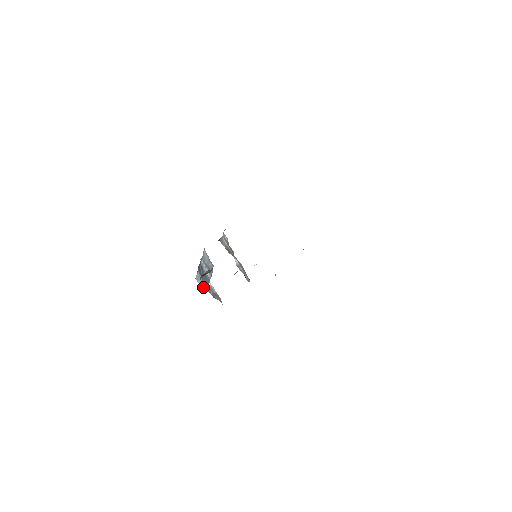
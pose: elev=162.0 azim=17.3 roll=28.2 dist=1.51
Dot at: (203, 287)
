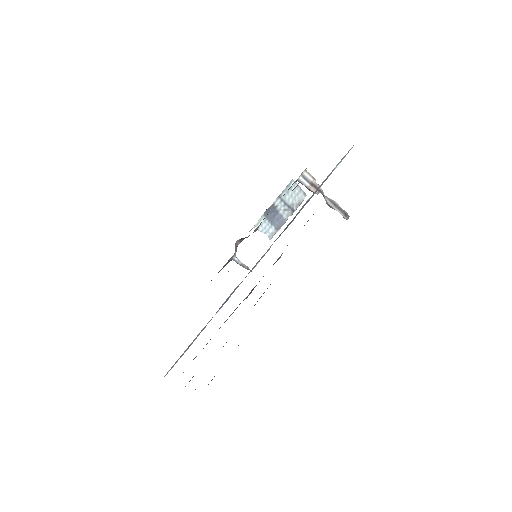
Dot at: (269, 232)
